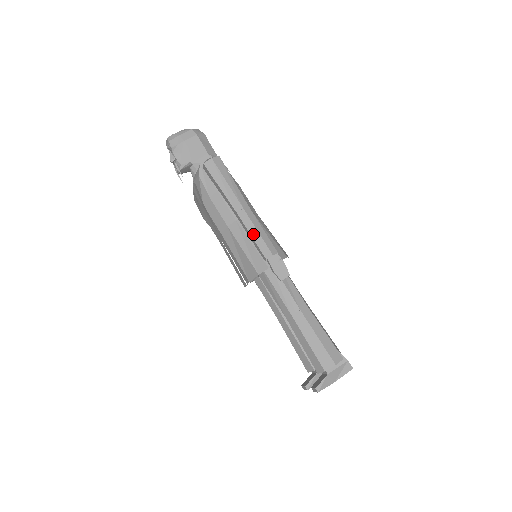
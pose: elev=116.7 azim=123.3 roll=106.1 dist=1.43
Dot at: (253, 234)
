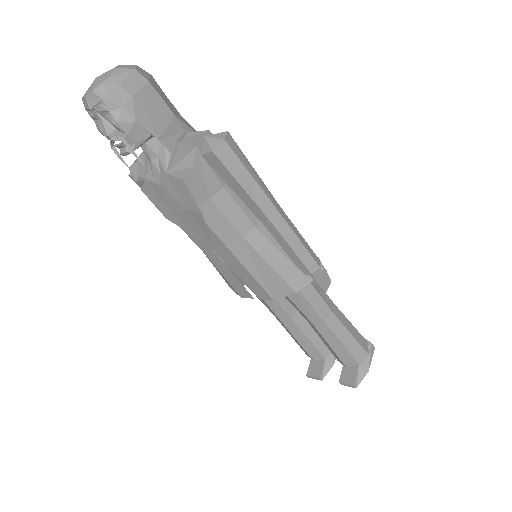
Dot at: (294, 246)
